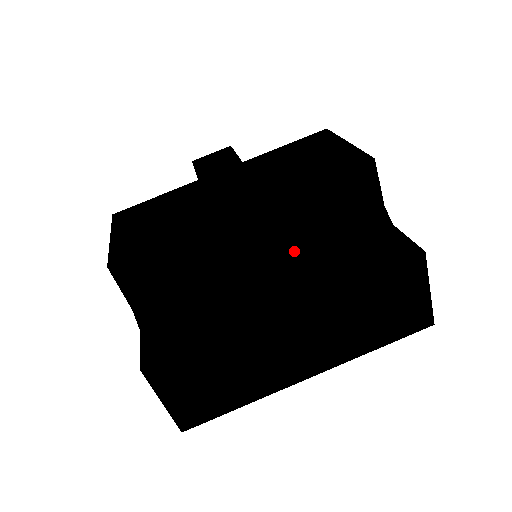
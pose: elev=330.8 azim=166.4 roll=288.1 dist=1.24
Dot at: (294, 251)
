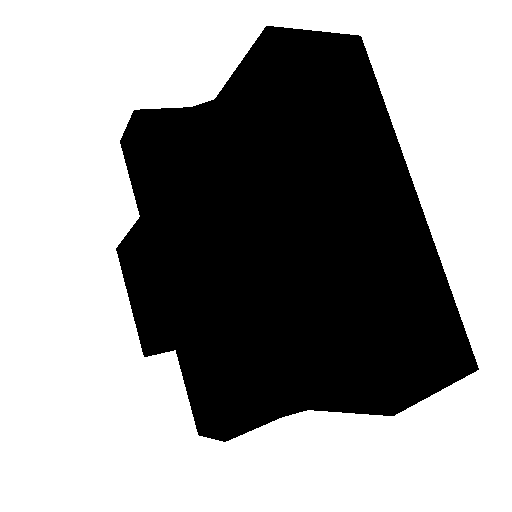
Dot at: (239, 434)
